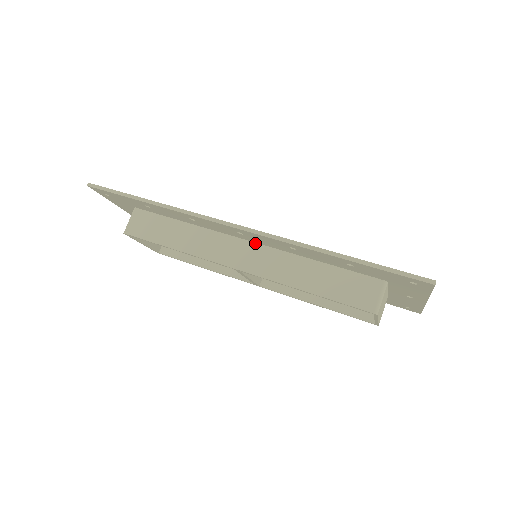
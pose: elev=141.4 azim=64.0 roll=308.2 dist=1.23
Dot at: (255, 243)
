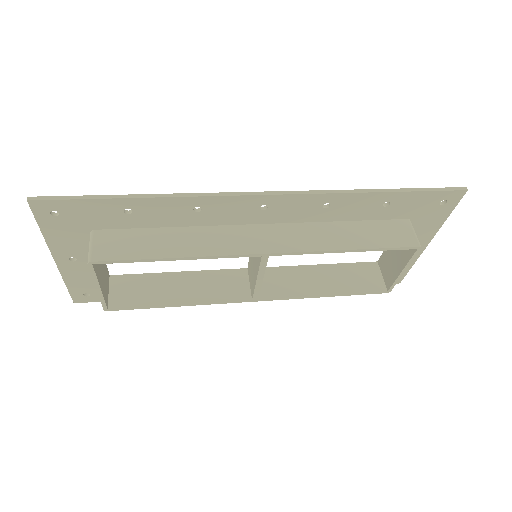
Dot at: (271, 224)
